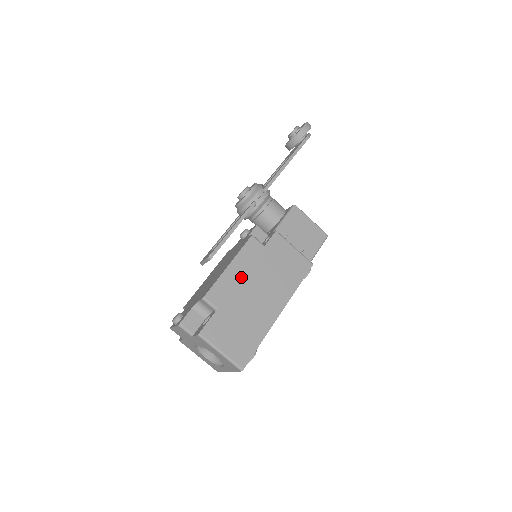
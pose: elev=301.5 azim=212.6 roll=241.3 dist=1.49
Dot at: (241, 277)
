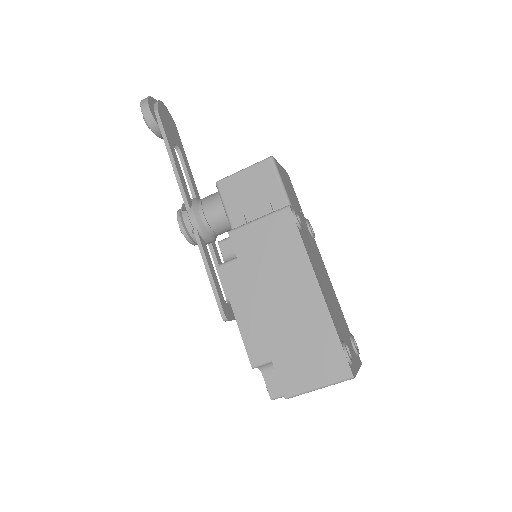
Dot at: (254, 310)
